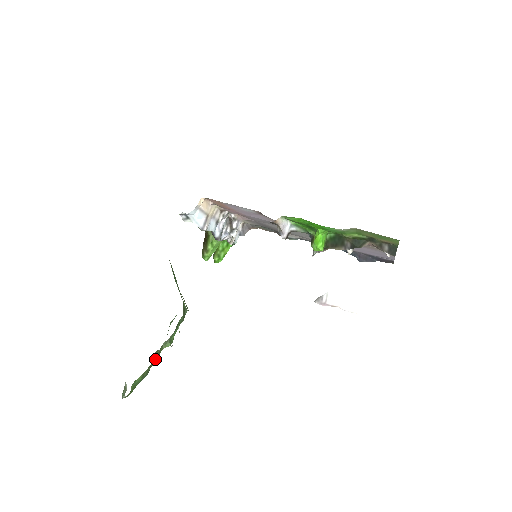
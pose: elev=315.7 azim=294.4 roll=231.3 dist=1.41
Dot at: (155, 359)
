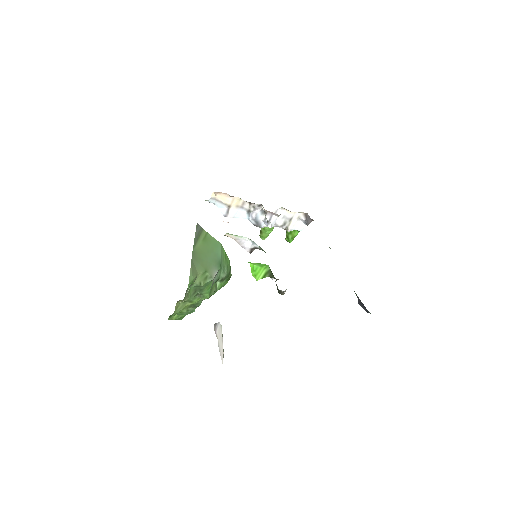
Dot at: (189, 304)
